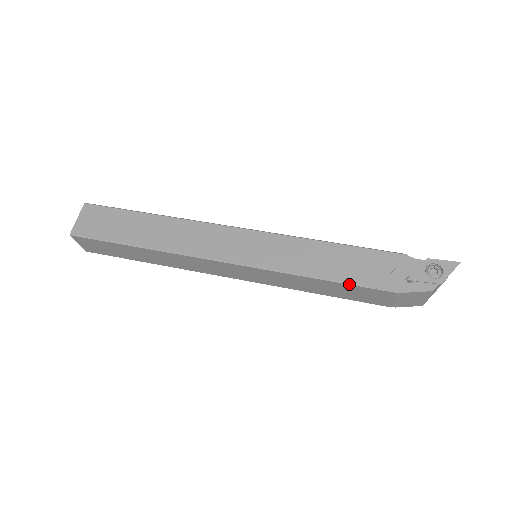
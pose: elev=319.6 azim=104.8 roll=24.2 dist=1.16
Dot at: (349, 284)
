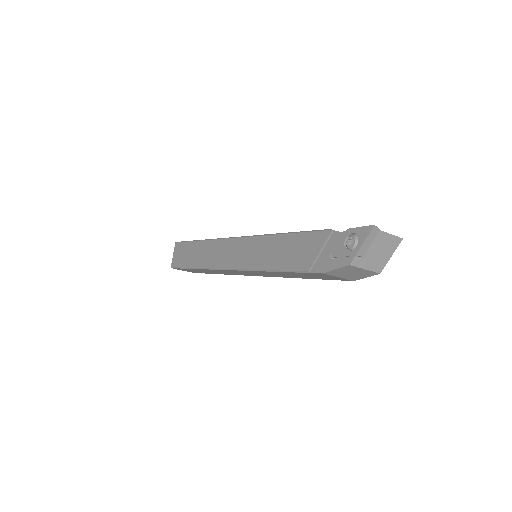
Dot at: (292, 272)
